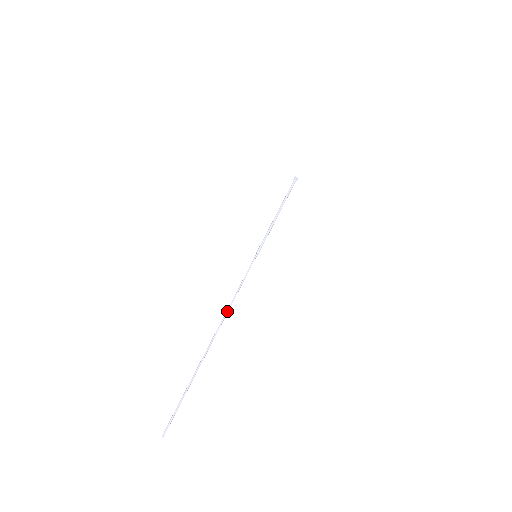
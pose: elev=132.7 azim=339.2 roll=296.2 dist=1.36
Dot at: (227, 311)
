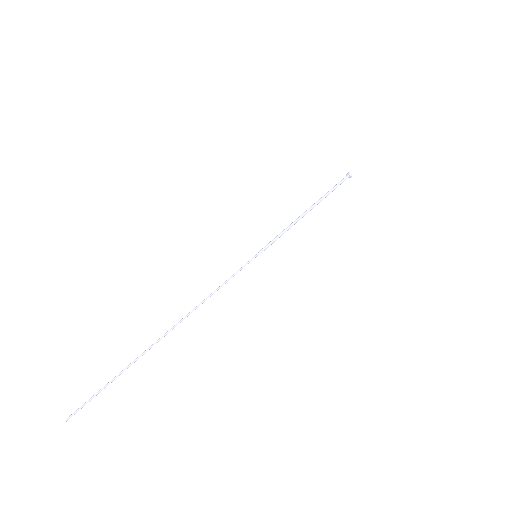
Dot at: (193, 309)
